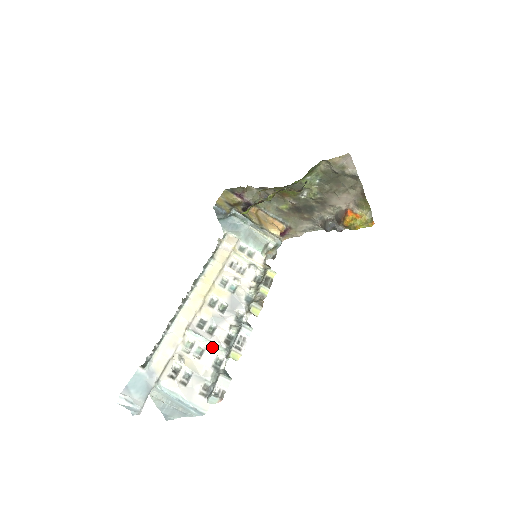
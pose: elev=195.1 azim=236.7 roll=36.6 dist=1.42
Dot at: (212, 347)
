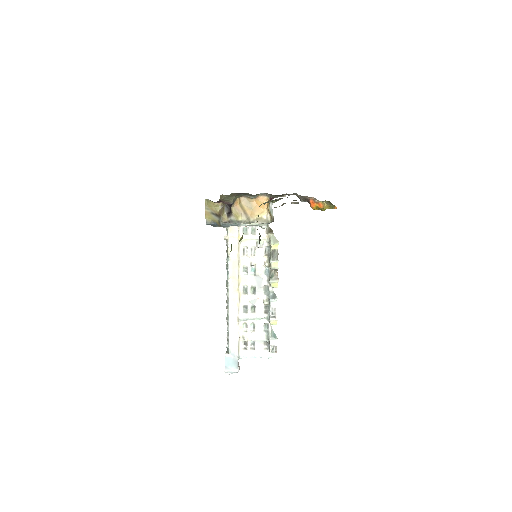
Dot at: (258, 320)
